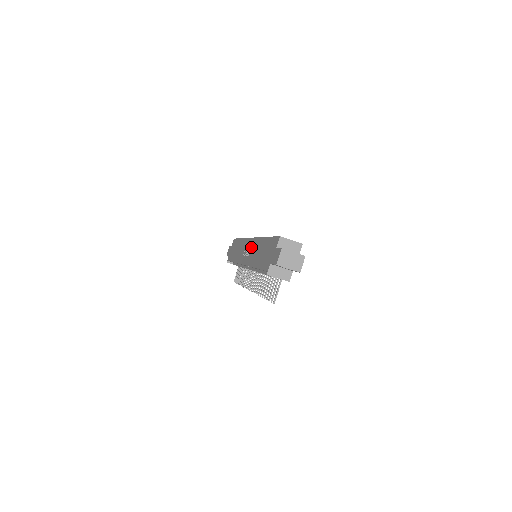
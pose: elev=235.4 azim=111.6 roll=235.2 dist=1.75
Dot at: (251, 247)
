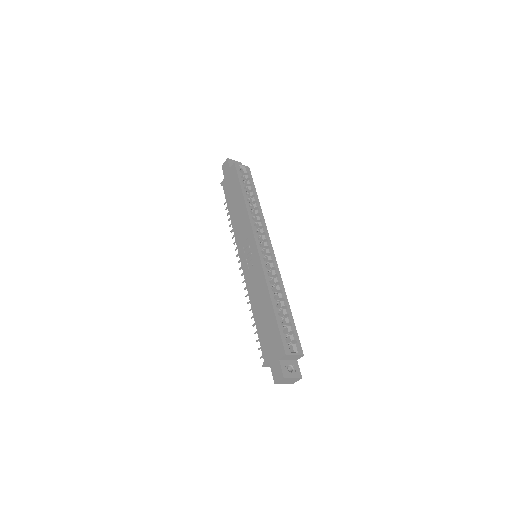
Dot at: (254, 265)
